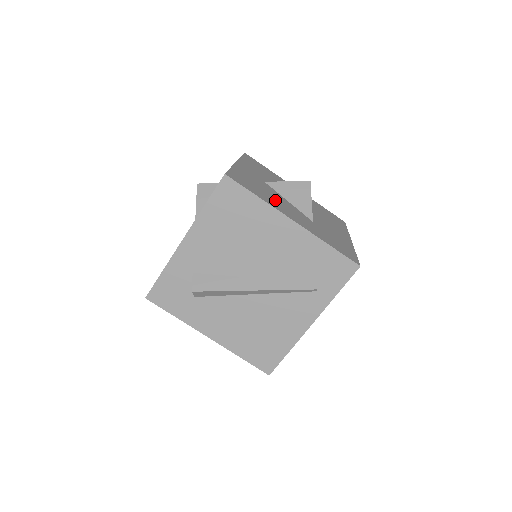
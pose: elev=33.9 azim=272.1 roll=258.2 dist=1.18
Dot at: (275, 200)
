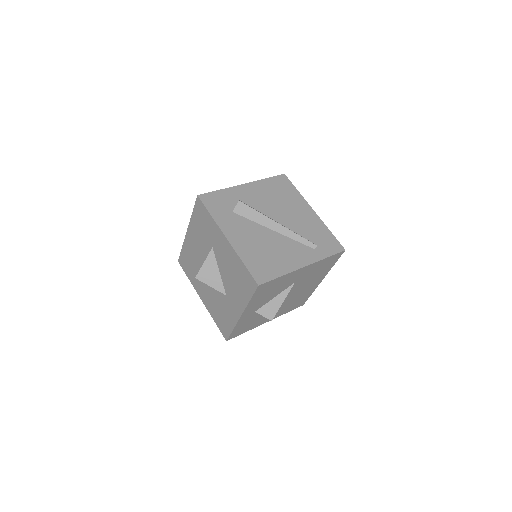
Dot at: occluded
